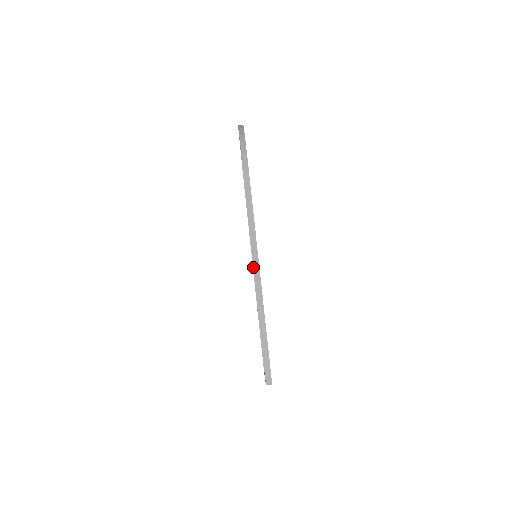
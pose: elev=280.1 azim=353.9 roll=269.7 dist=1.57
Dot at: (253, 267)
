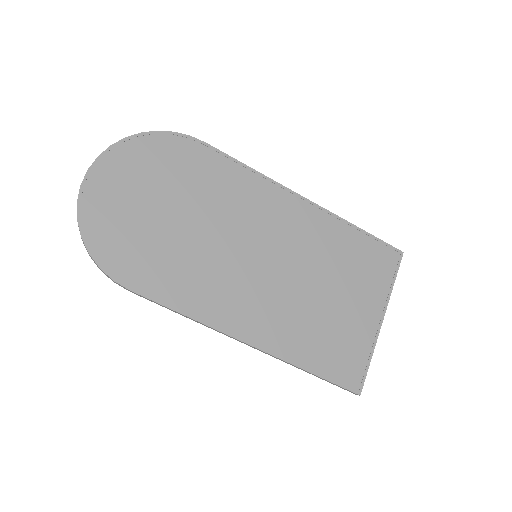
Dot at: occluded
